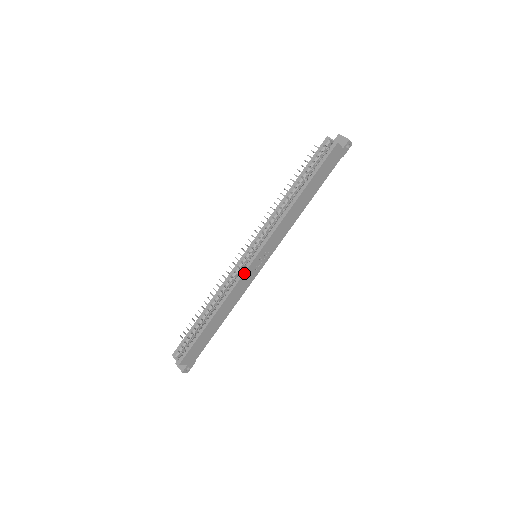
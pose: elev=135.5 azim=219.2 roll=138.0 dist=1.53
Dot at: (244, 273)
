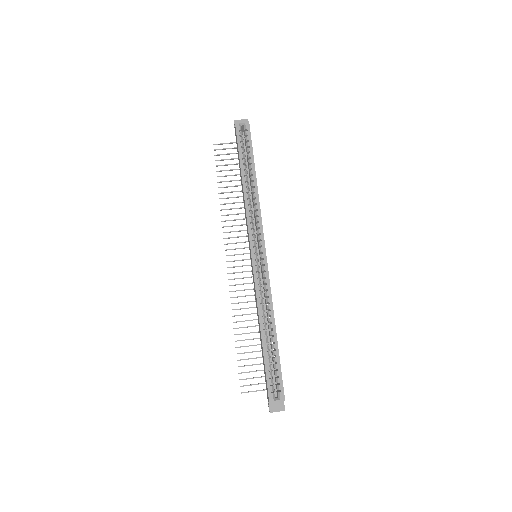
Dot at: (268, 272)
